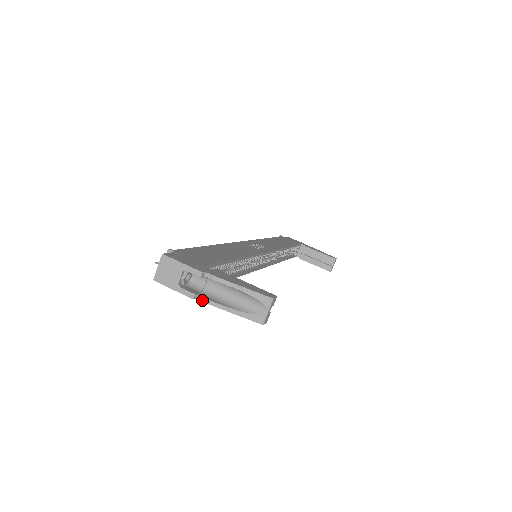
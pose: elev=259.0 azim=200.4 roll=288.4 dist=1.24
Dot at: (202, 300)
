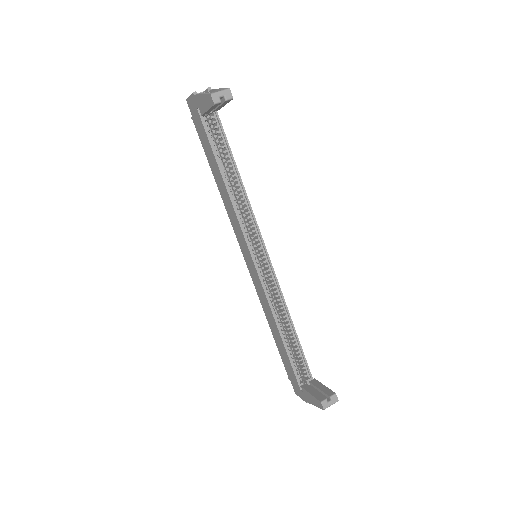
Dot at: (196, 95)
